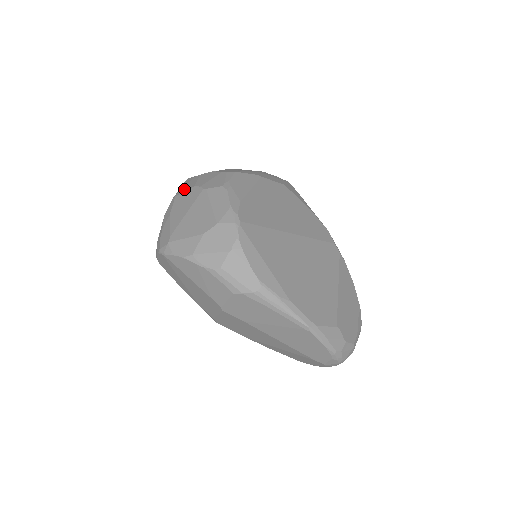
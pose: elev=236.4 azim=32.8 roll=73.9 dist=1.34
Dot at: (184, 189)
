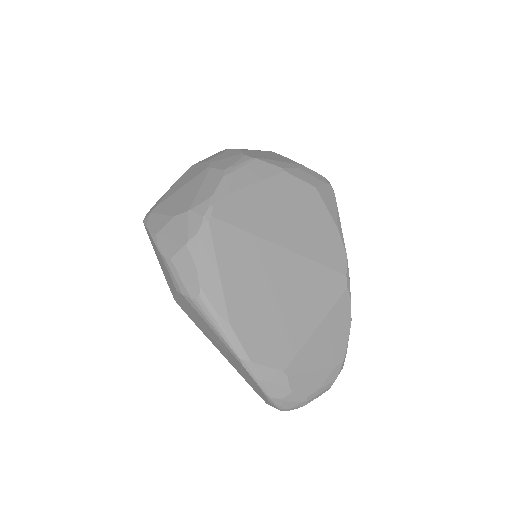
Dot at: (203, 160)
